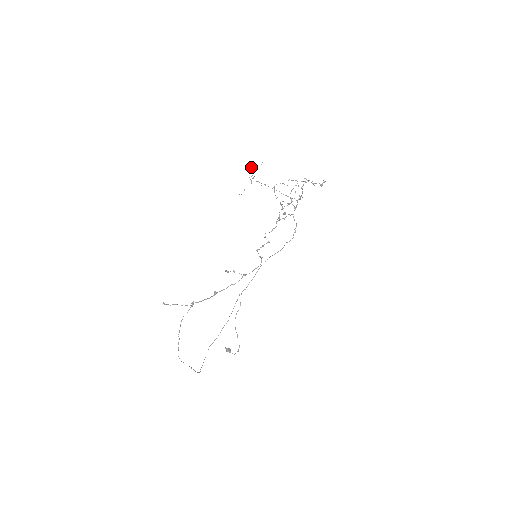
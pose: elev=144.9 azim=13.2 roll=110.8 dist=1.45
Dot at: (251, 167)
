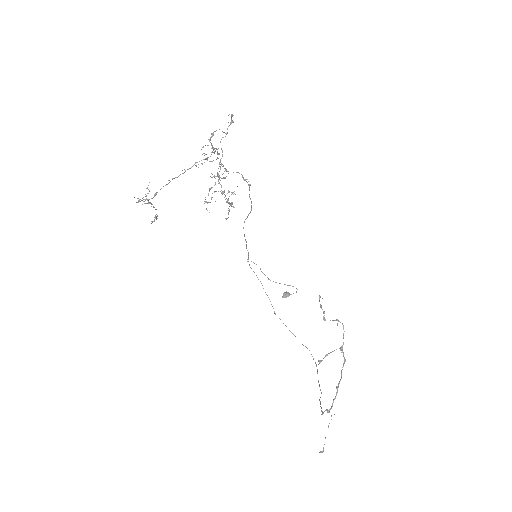
Dot at: (138, 202)
